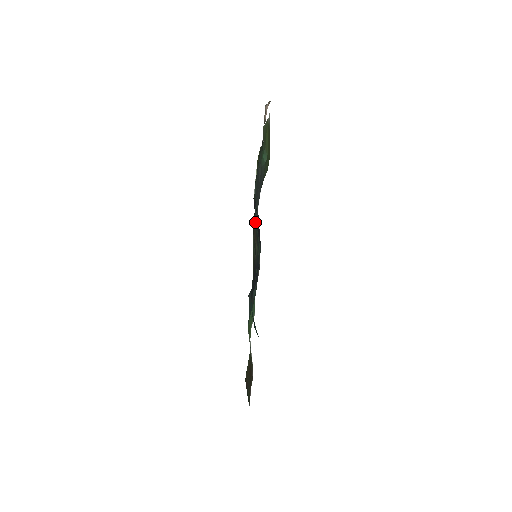
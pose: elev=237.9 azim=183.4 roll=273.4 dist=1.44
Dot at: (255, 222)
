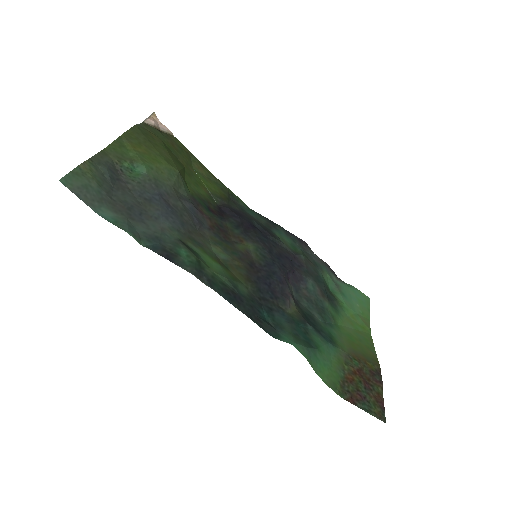
Dot at: (146, 241)
